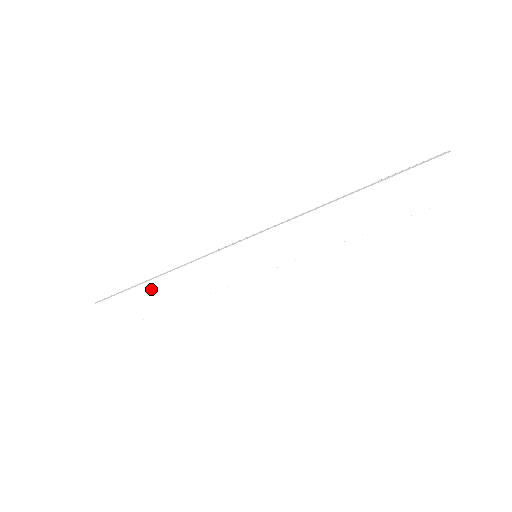
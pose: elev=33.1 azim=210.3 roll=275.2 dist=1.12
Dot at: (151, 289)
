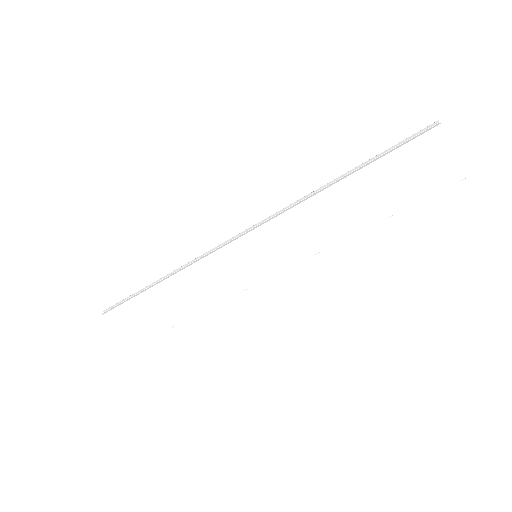
Dot at: (153, 290)
